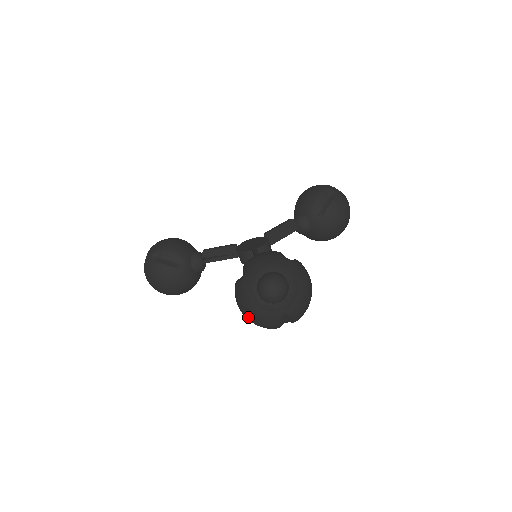
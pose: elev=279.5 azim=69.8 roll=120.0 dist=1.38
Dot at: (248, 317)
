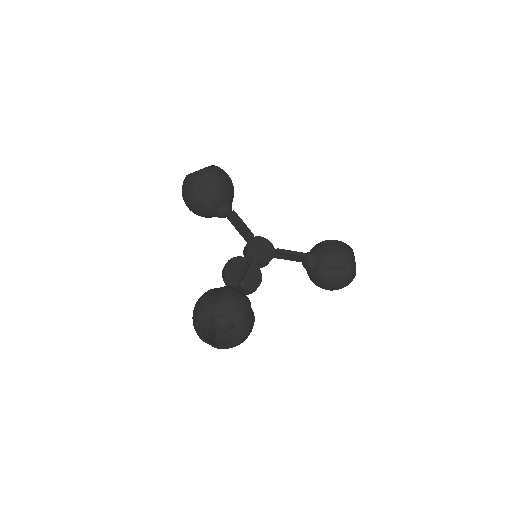
Dot at: (193, 319)
